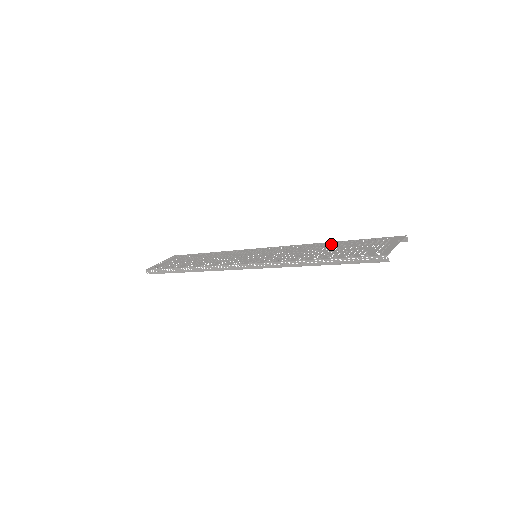
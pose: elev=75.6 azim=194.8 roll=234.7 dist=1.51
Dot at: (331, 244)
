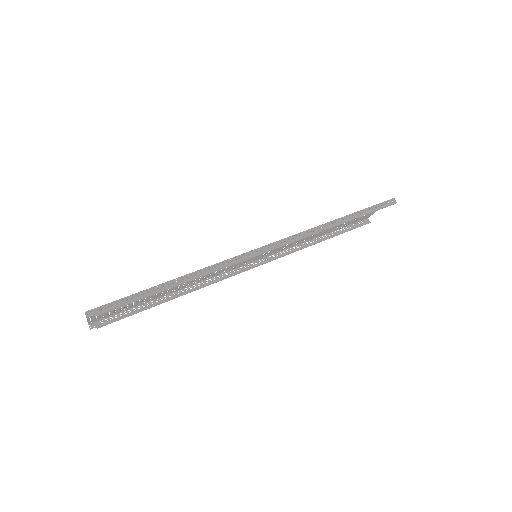
Dot at: (319, 234)
